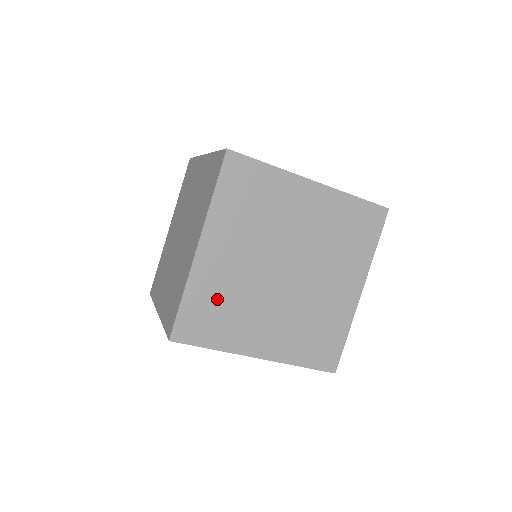
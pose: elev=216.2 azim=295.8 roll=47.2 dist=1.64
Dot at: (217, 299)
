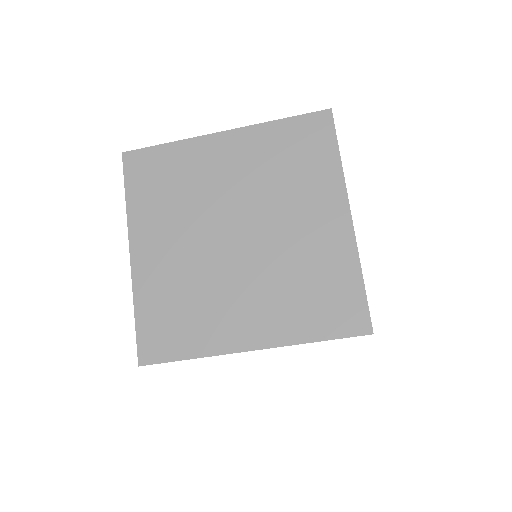
Dot at: (172, 300)
